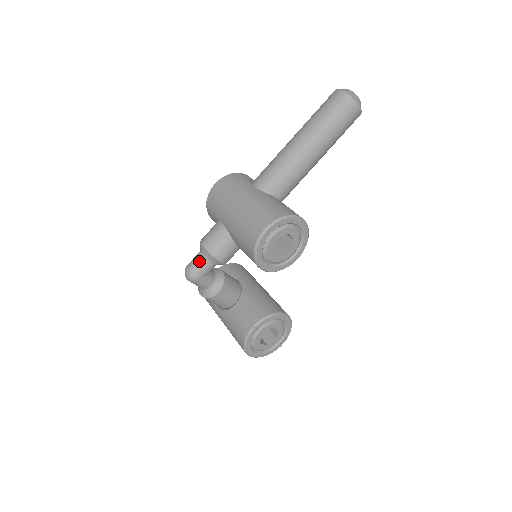
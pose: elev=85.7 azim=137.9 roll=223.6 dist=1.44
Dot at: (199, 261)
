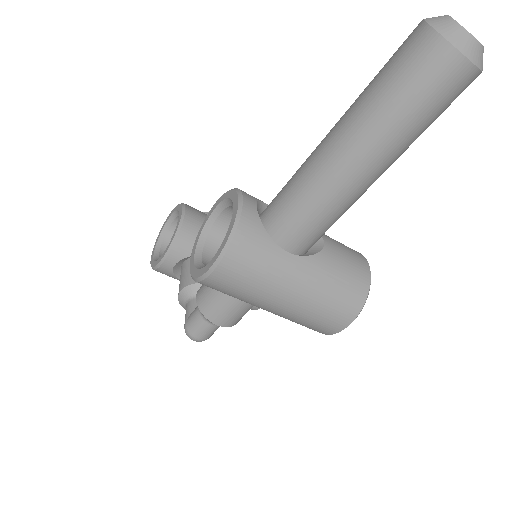
Dot at: (213, 330)
